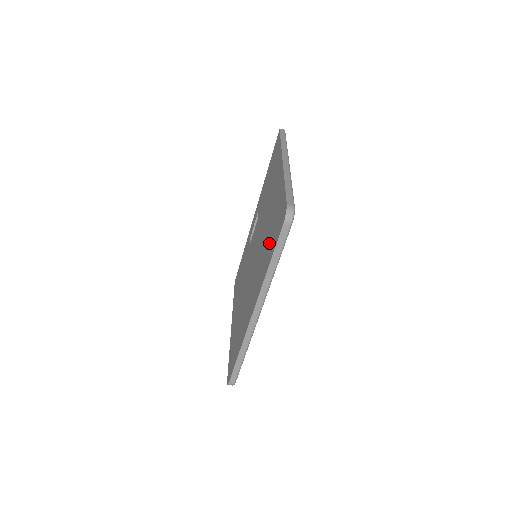
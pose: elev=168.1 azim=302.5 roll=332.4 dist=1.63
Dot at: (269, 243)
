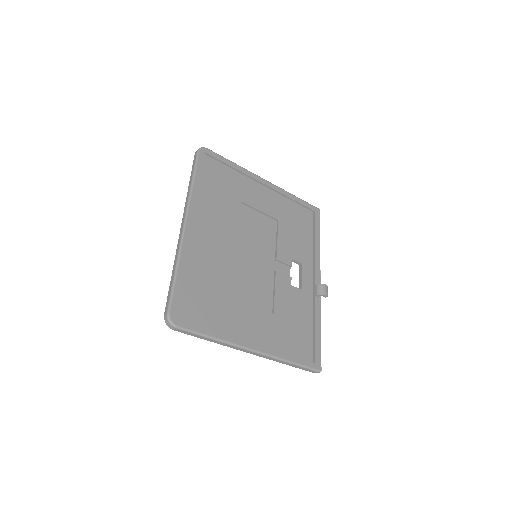
Dot at: occluded
